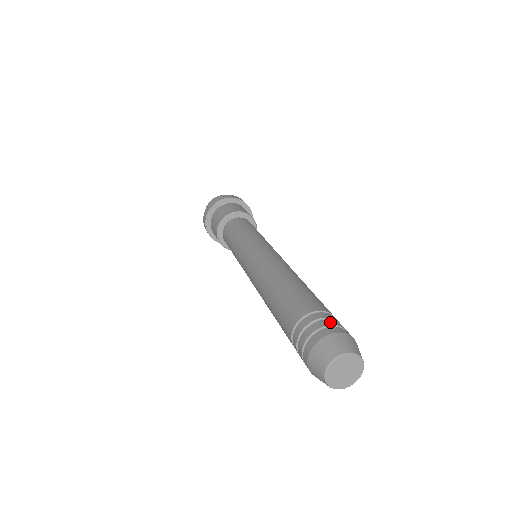
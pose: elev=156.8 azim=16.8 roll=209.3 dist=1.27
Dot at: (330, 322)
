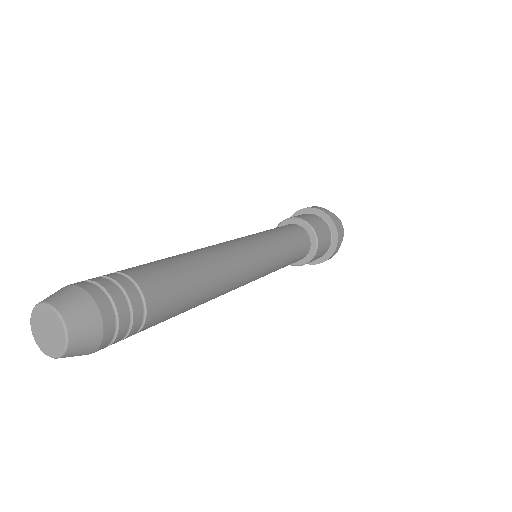
Dot at: (86, 280)
